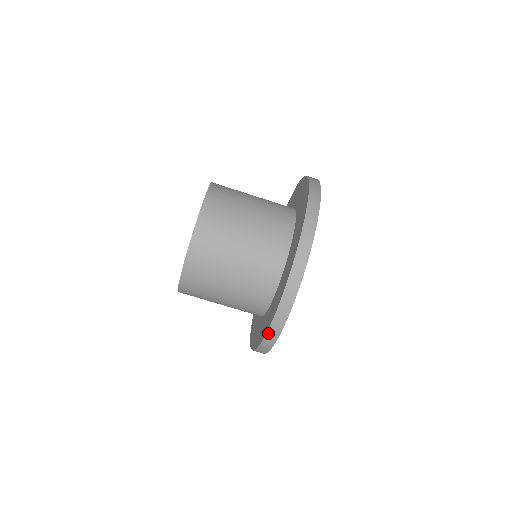
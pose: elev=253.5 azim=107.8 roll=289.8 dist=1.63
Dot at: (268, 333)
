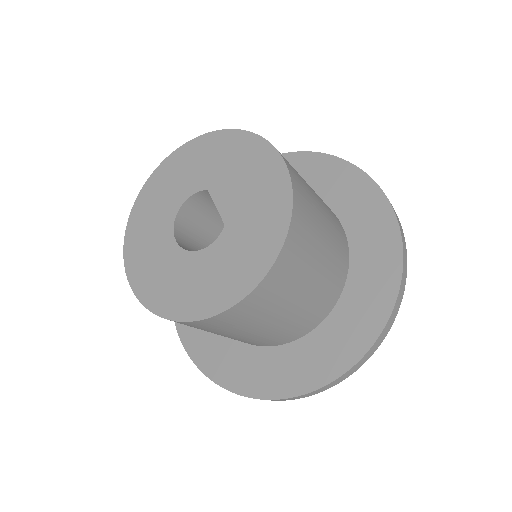
Dot at: (320, 389)
